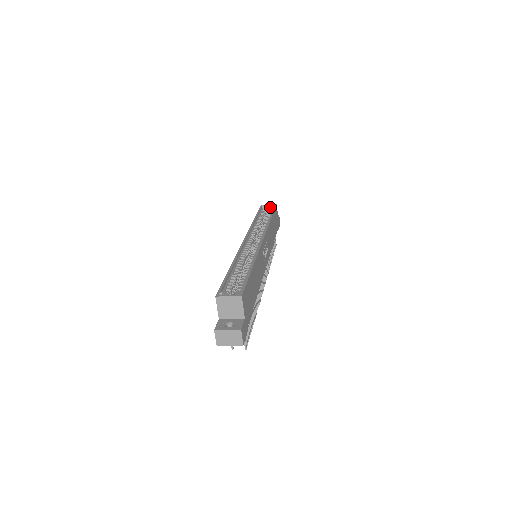
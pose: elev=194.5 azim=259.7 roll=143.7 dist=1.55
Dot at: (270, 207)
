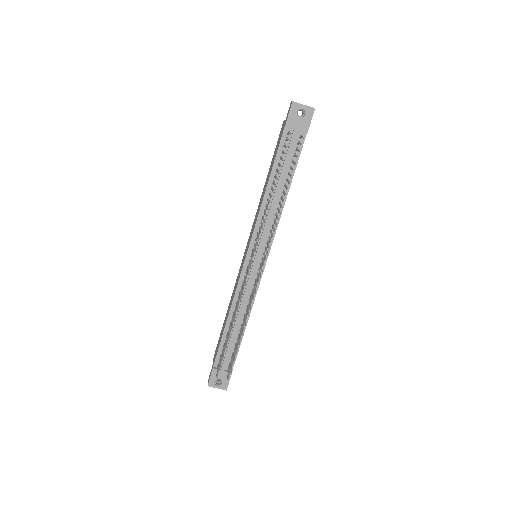
Dot at: occluded
